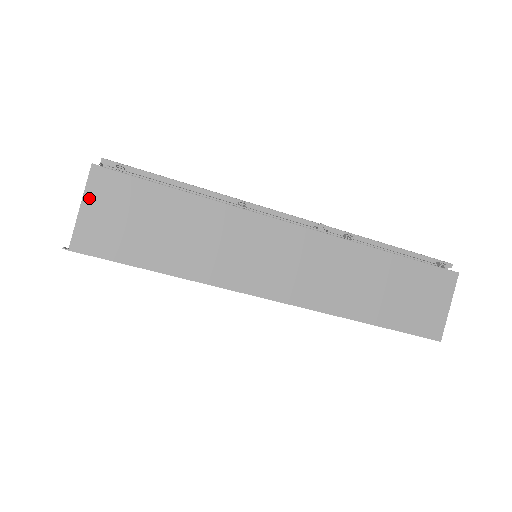
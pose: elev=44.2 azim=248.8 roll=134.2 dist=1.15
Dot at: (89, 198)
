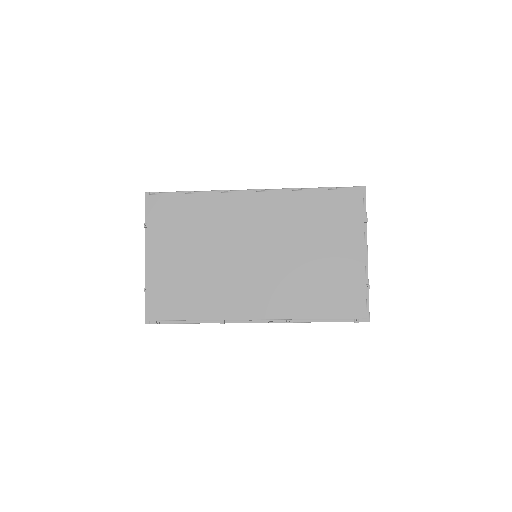
Dot at: occluded
